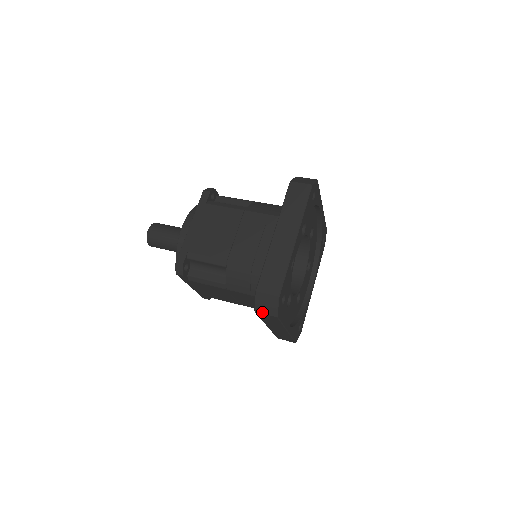
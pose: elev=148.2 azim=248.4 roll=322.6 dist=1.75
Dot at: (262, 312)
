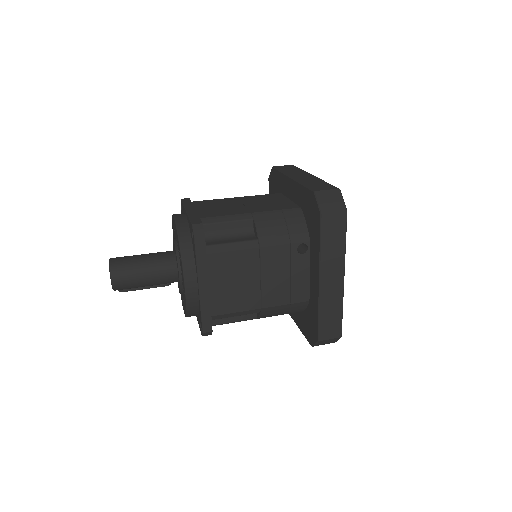
Dot at: (329, 212)
